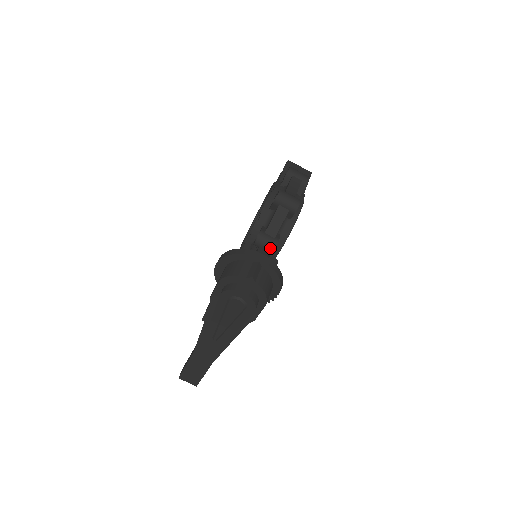
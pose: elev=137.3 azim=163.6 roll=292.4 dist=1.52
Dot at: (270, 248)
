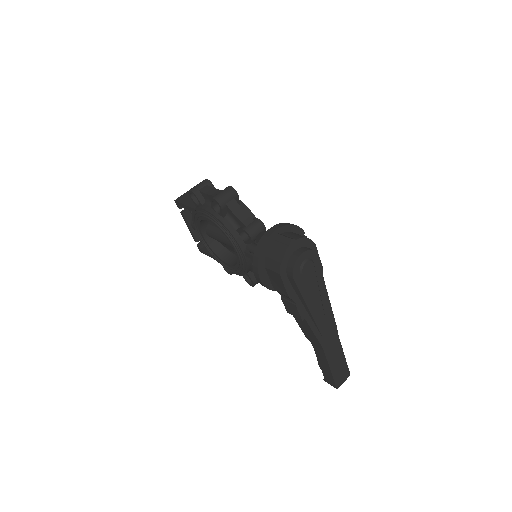
Dot at: (261, 228)
